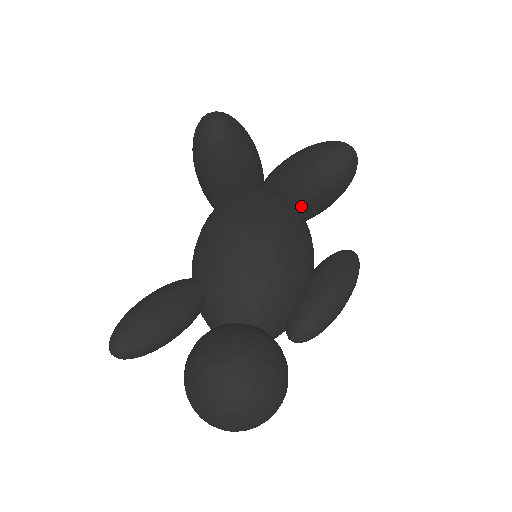
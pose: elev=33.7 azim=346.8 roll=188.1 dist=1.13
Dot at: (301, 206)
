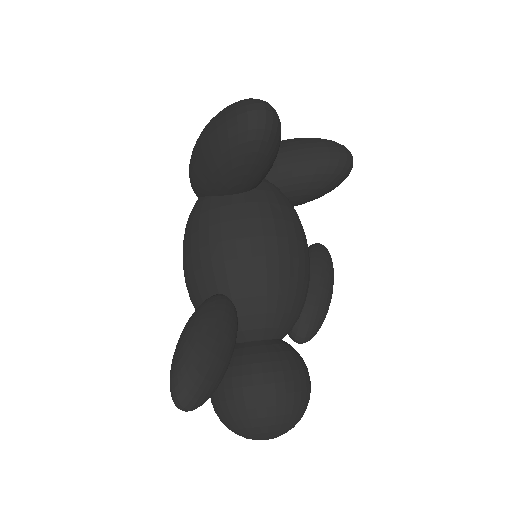
Dot at: (293, 202)
